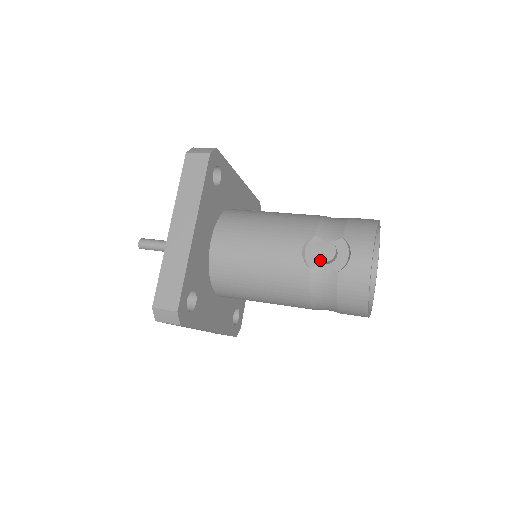
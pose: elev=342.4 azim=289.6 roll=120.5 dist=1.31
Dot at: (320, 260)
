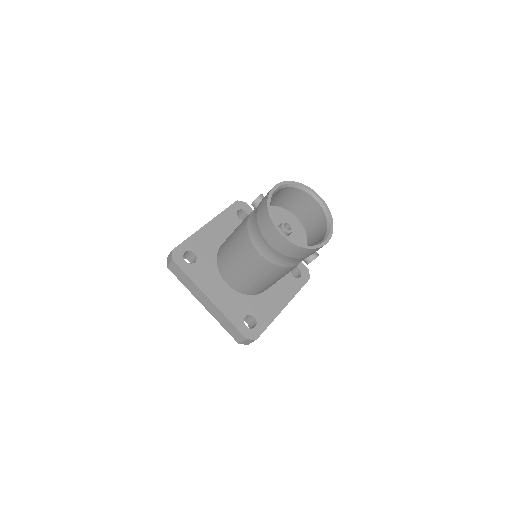
Dot at: (251, 204)
